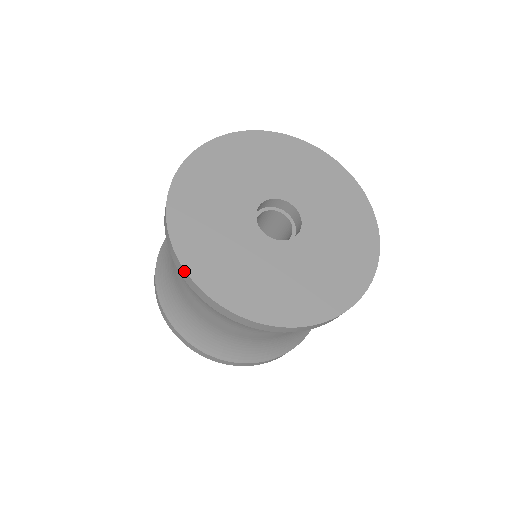
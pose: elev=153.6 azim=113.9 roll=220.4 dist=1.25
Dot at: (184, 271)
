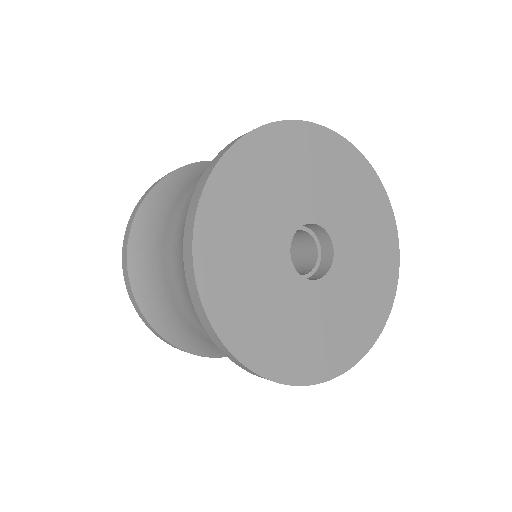
Dot at: occluded
